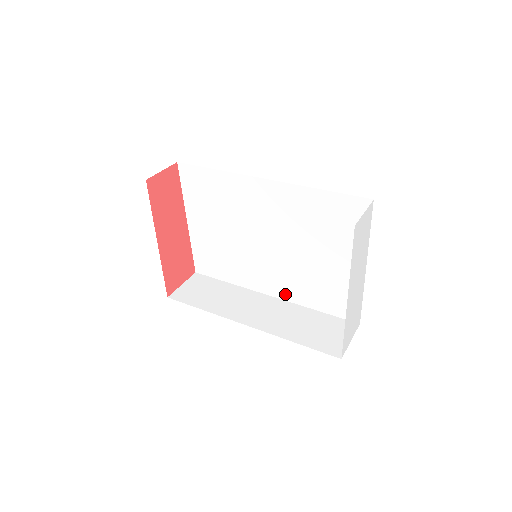
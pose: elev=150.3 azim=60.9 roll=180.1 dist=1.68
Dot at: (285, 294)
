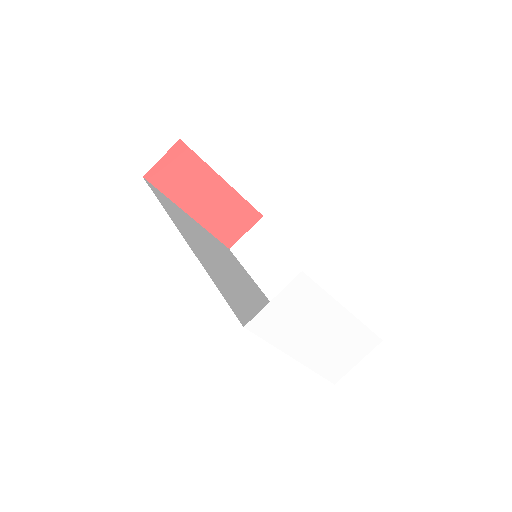
Dot at: occluded
